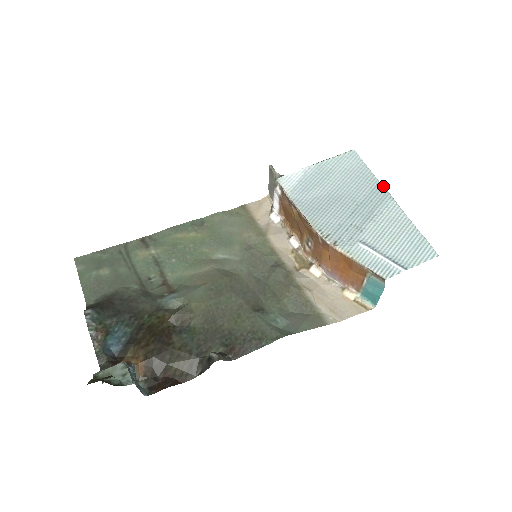
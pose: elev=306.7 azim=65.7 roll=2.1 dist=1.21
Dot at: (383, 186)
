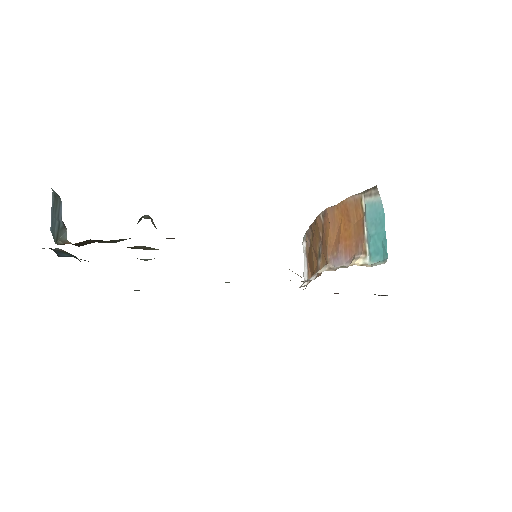
Dot at: occluded
